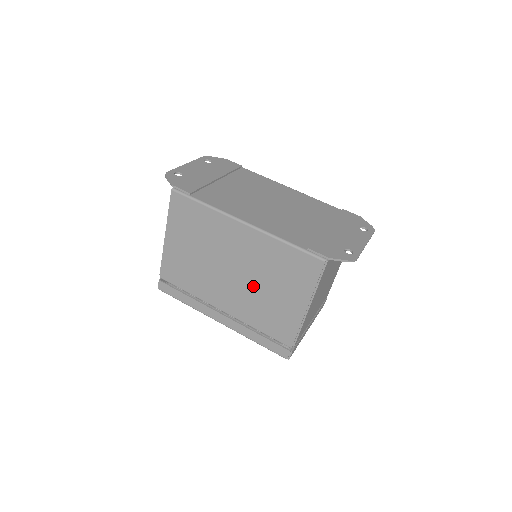
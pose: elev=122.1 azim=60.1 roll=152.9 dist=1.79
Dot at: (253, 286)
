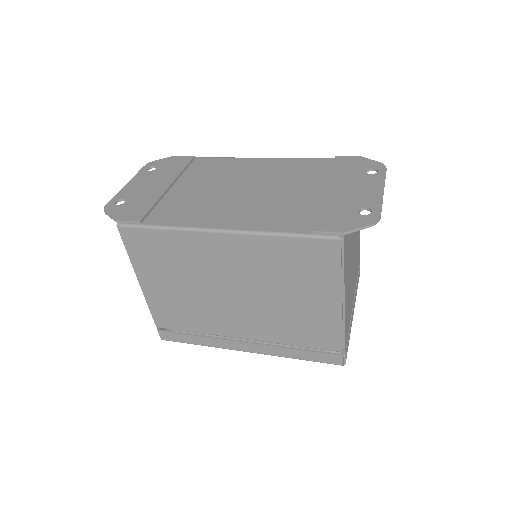
Dot at: (265, 300)
